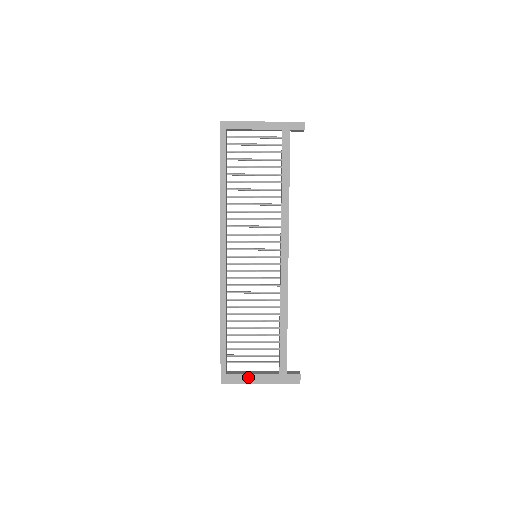
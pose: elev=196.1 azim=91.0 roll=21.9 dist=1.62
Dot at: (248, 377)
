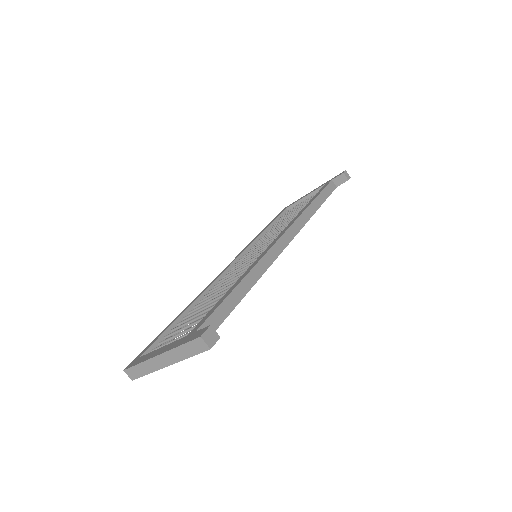
Dot at: (154, 353)
